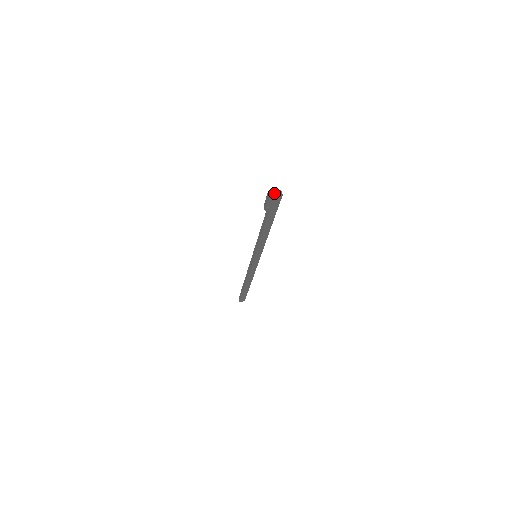
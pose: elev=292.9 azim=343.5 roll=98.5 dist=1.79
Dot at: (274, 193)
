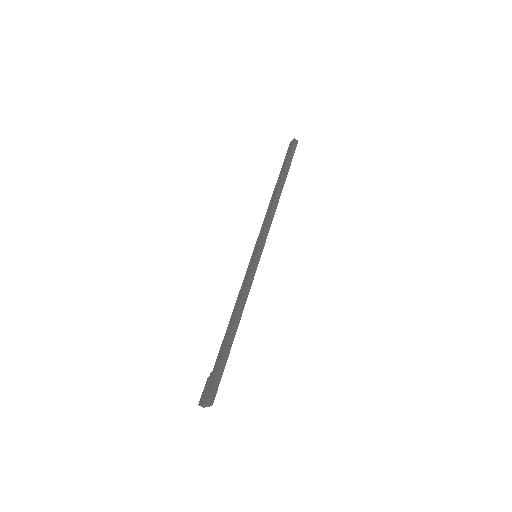
Dot at: (204, 406)
